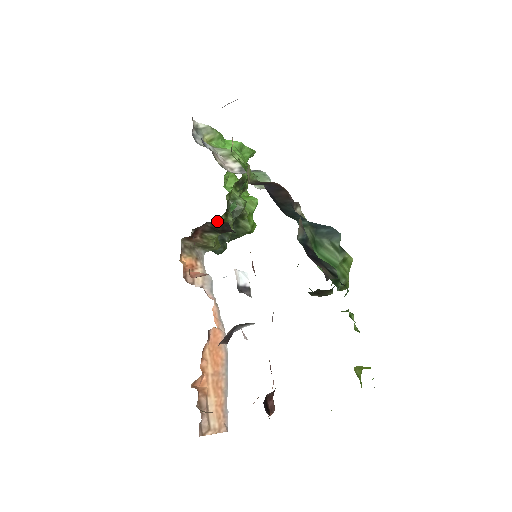
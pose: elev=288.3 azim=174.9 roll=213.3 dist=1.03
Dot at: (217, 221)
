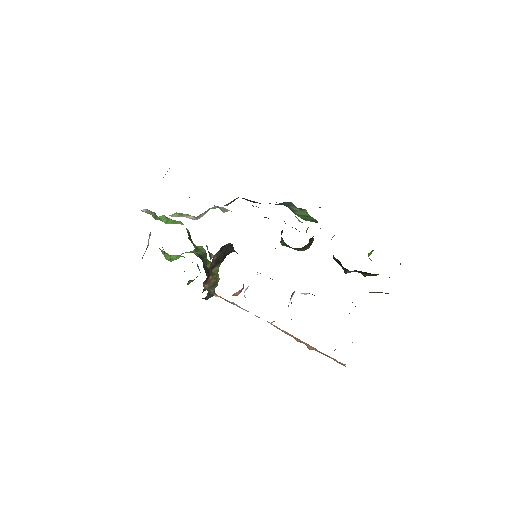
Dot at: (222, 248)
